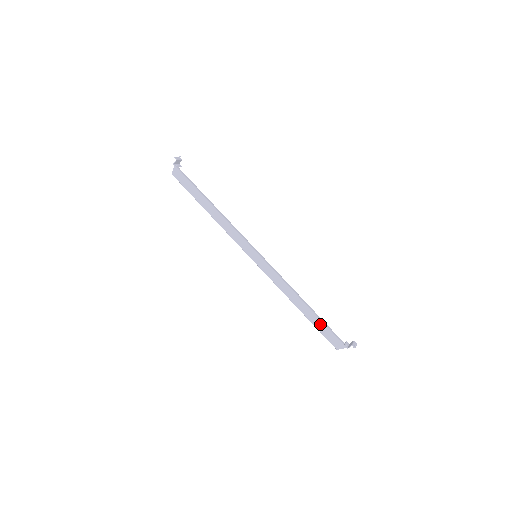
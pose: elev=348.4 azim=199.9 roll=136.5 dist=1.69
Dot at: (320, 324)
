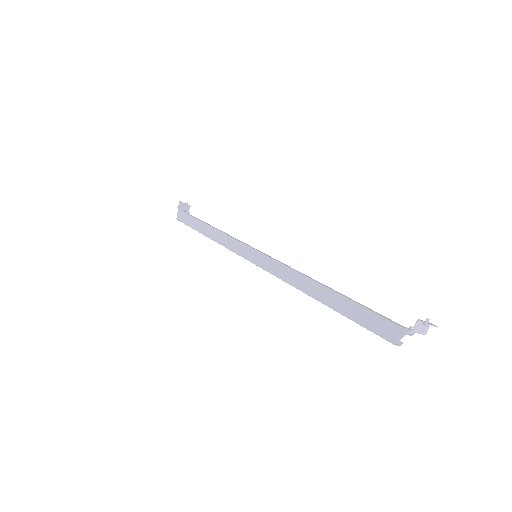
Dot at: (353, 308)
